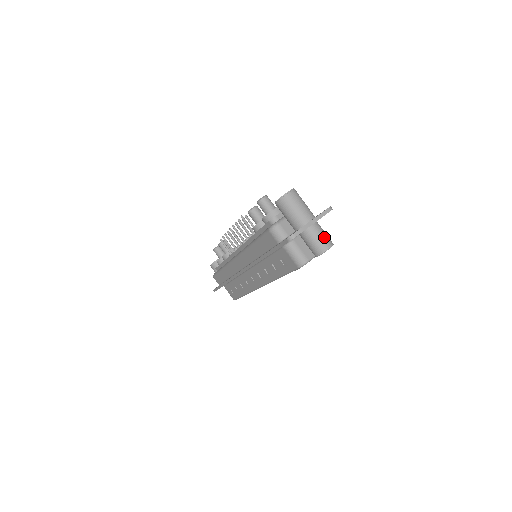
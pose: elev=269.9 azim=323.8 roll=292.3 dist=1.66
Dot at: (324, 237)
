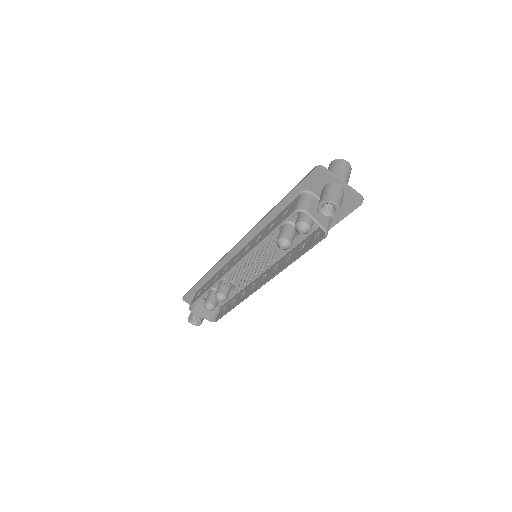
Dot at: (340, 197)
